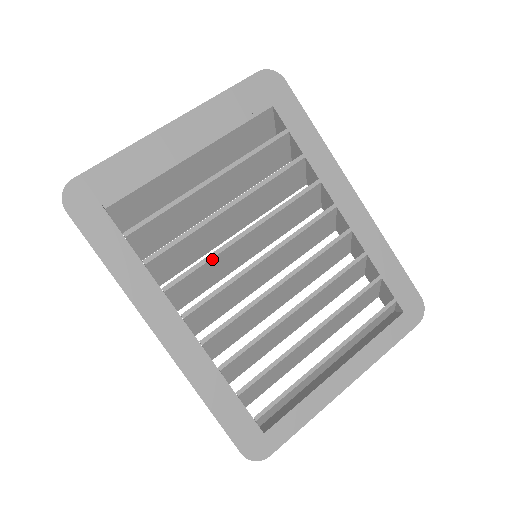
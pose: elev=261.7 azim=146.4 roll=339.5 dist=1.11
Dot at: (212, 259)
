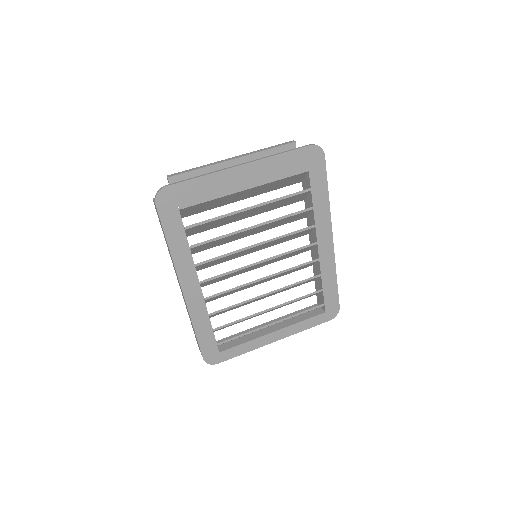
Dot at: (230, 255)
